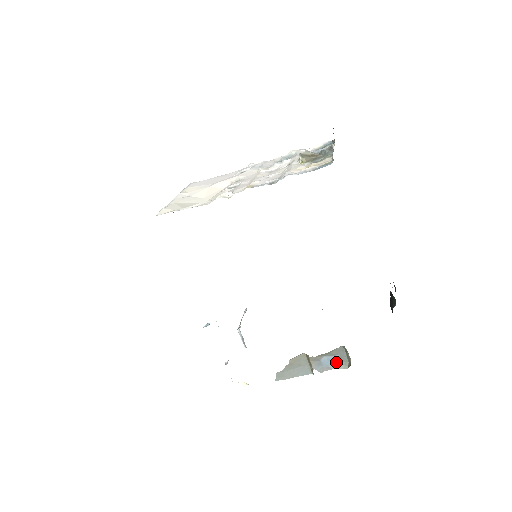
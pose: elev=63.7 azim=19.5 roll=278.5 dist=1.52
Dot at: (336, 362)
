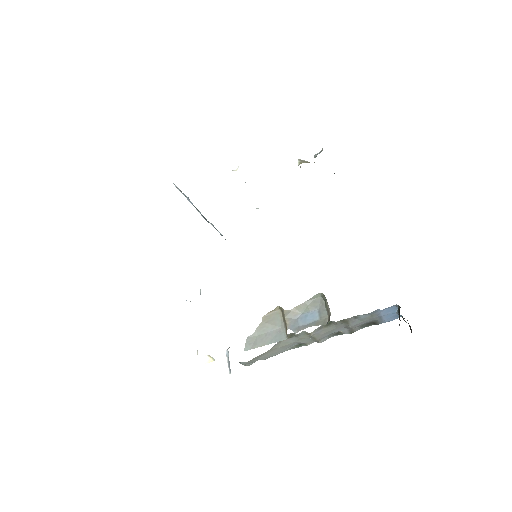
Dot at: (314, 320)
